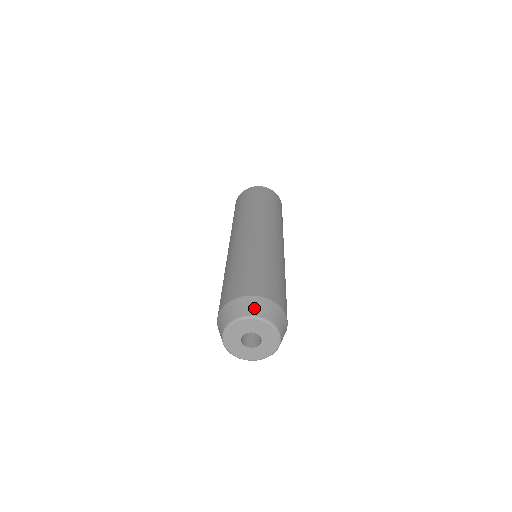
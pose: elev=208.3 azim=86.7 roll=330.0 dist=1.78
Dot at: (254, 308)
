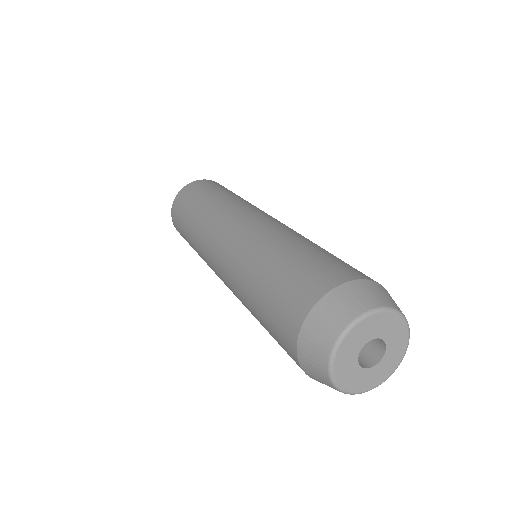
Dot at: occluded
